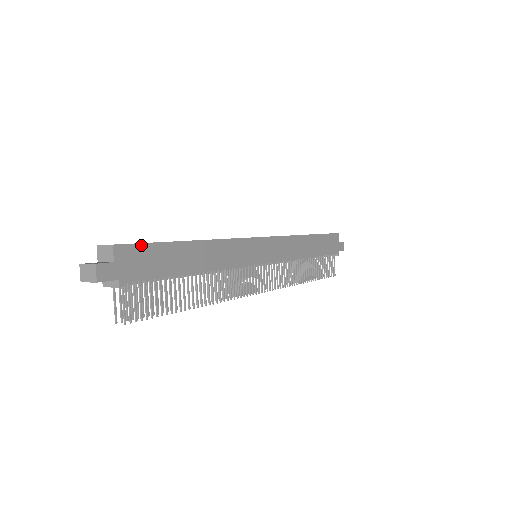
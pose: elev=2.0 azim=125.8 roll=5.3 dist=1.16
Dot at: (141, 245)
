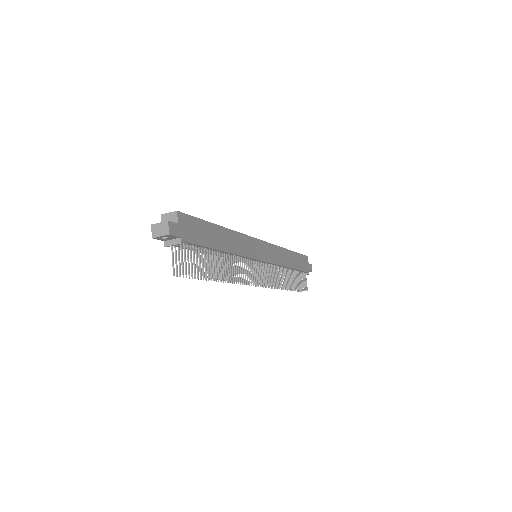
Dot at: (192, 217)
